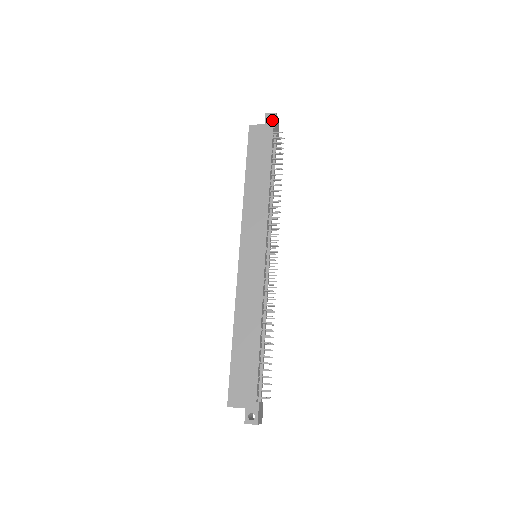
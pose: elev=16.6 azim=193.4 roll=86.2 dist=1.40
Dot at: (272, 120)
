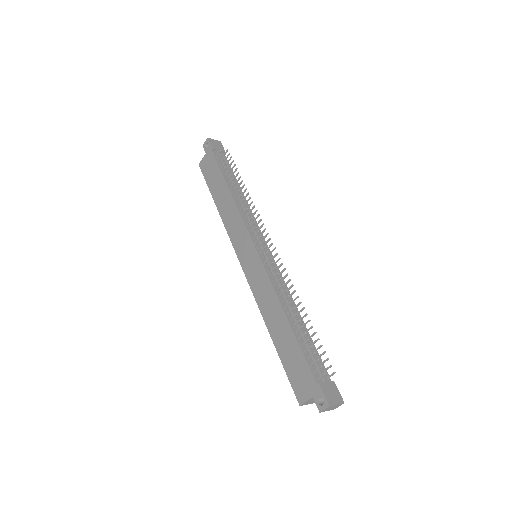
Dot at: (208, 145)
